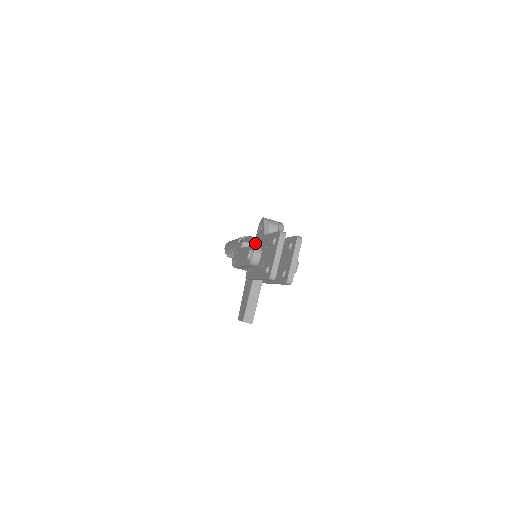
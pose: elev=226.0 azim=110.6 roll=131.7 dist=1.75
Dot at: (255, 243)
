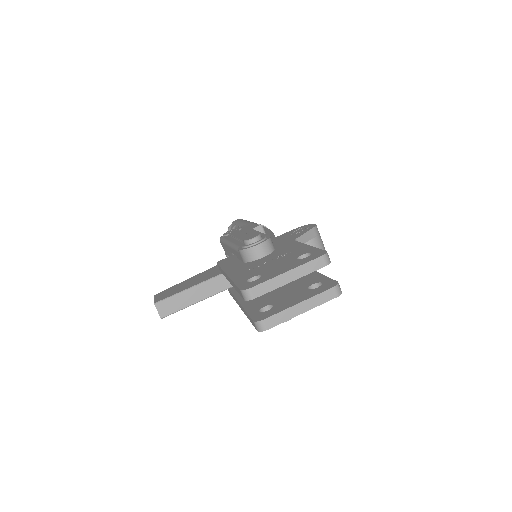
Dot at: (273, 239)
